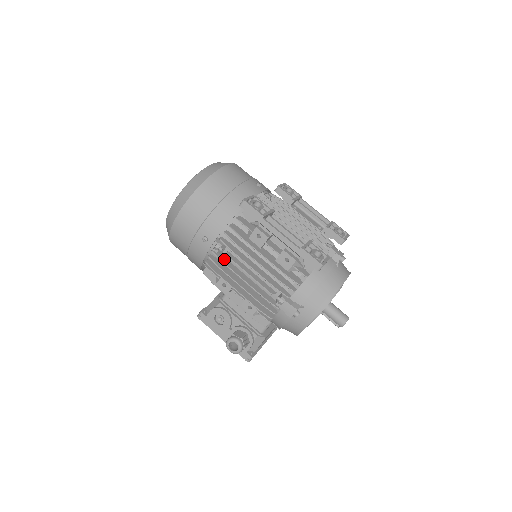
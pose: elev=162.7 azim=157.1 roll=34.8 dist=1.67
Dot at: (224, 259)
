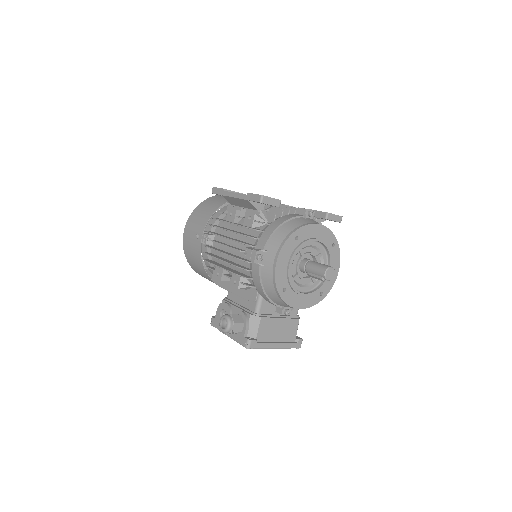
Dot at: (213, 247)
